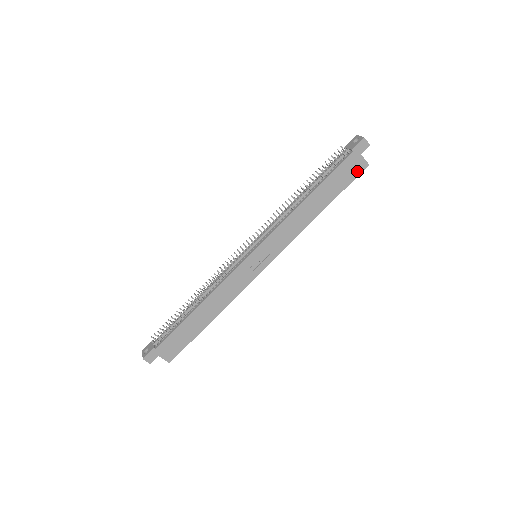
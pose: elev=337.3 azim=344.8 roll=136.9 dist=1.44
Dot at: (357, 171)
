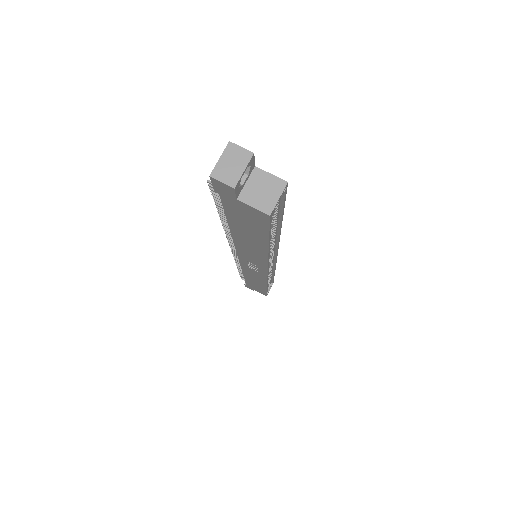
Dot at: (260, 219)
